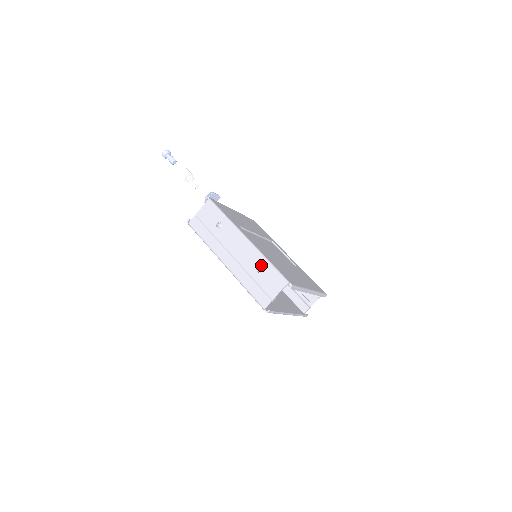
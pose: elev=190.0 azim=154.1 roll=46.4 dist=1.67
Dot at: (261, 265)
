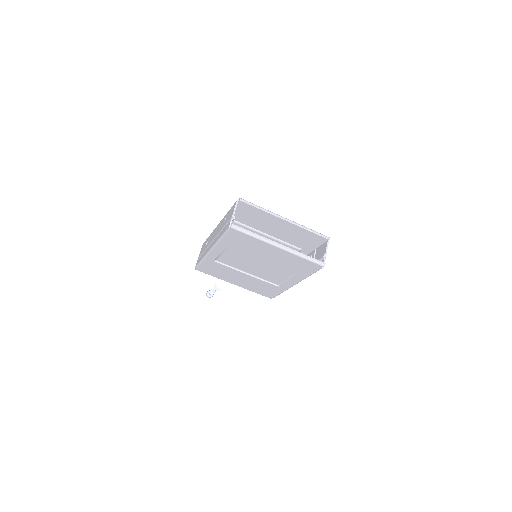
Dot at: (225, 218)
